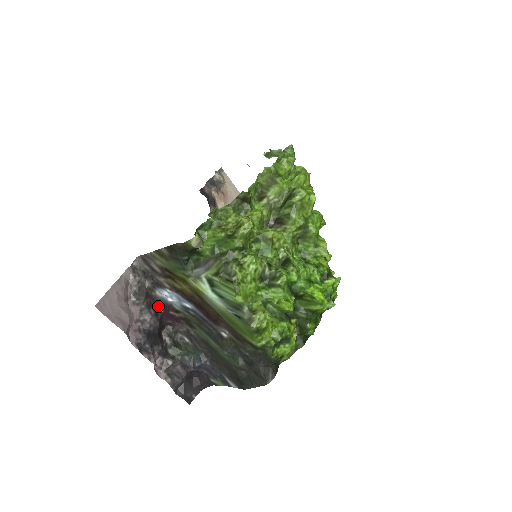
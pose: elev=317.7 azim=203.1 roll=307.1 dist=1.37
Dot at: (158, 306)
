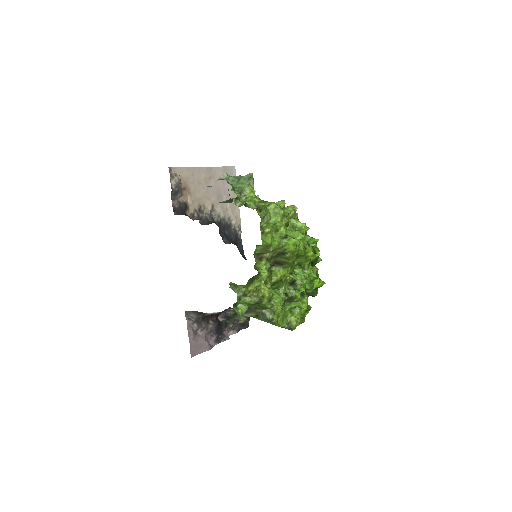
Dot at: (211, 316)
